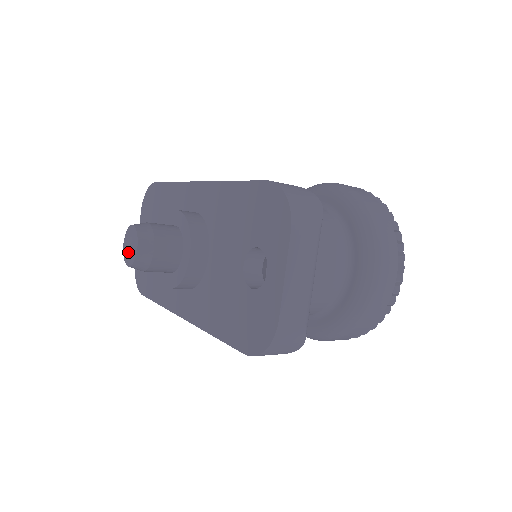
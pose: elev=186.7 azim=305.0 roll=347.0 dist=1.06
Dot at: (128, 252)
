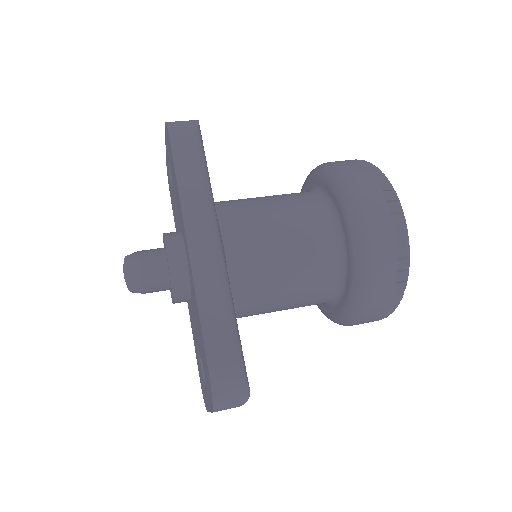
Dot at: occluded
